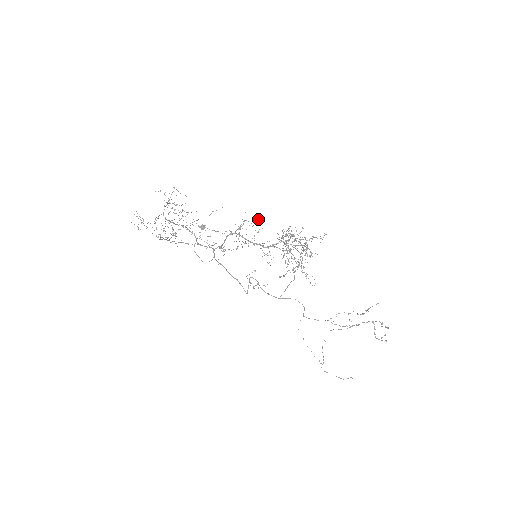
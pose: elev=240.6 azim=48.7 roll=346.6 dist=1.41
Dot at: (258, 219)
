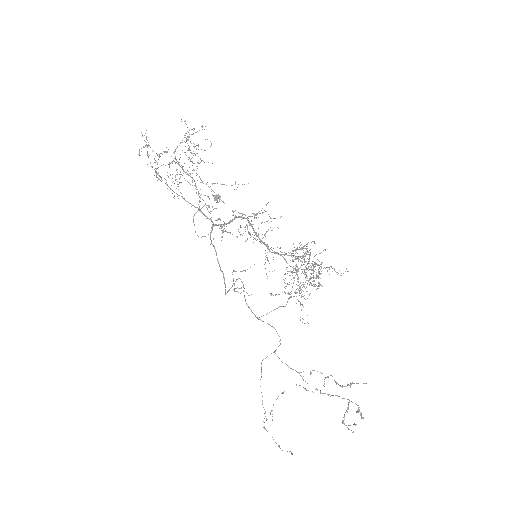
Dot at: (280, 217)
